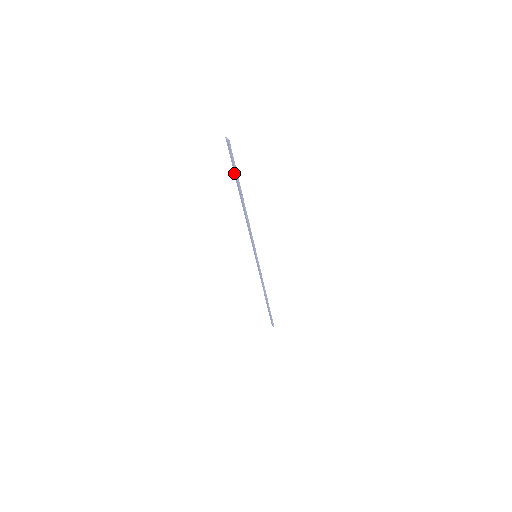
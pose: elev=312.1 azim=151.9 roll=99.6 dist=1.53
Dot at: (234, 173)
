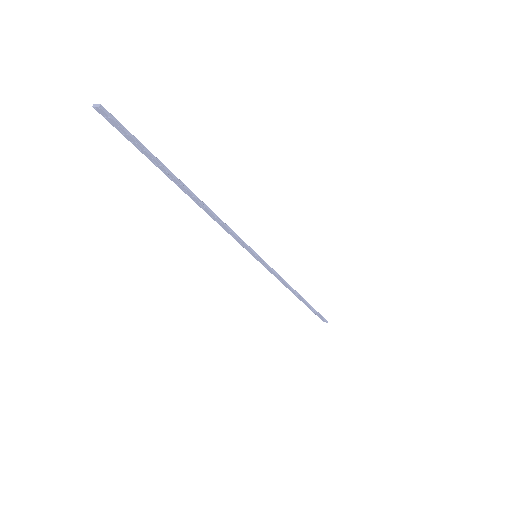
Dot at: occluded
